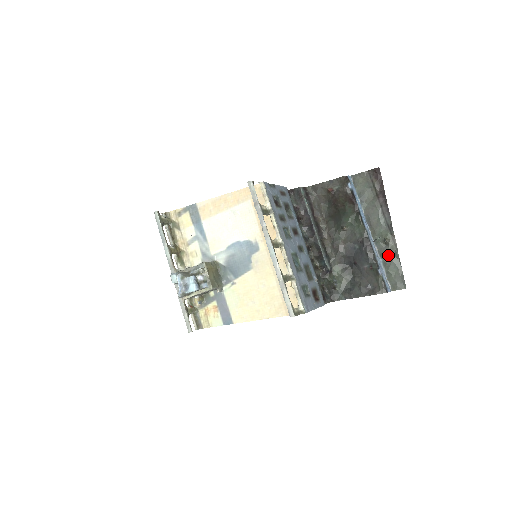
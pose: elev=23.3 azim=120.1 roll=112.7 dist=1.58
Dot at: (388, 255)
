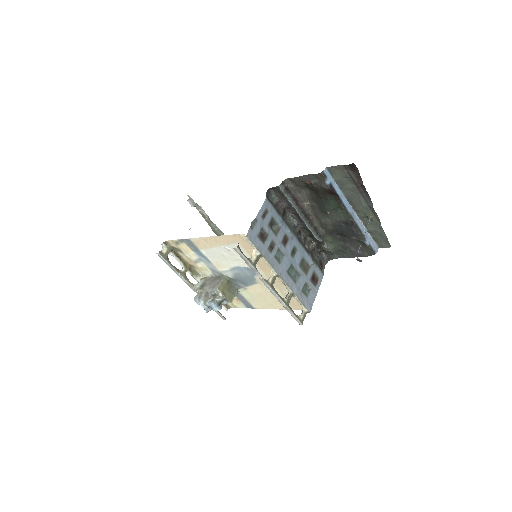
Dot at: (372, 227)
